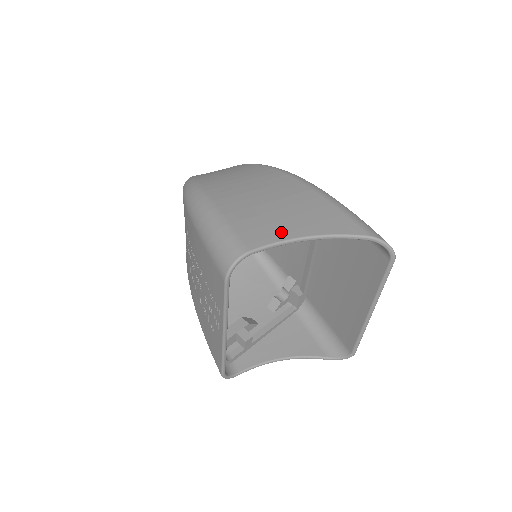
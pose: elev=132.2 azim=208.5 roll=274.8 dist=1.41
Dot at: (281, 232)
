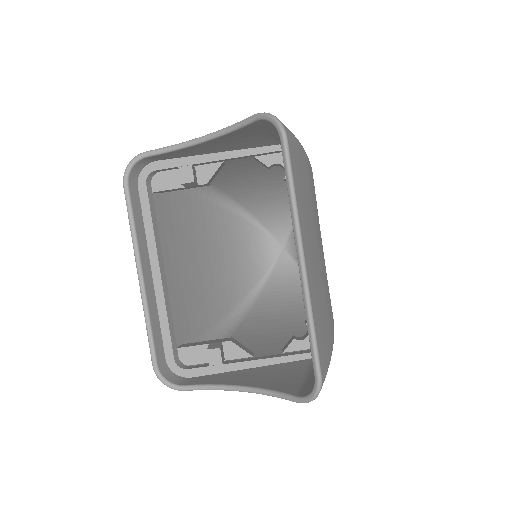
Dot at: occluded
